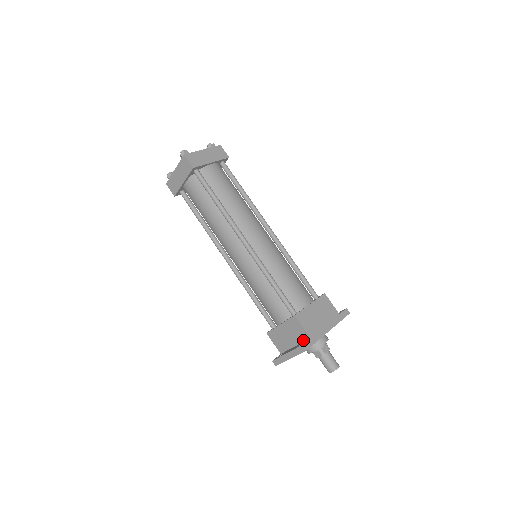
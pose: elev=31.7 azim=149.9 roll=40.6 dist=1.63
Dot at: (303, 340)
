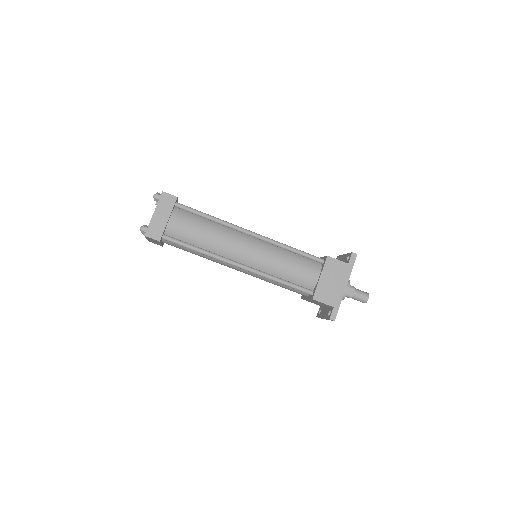
Dot at: (329, 307)
